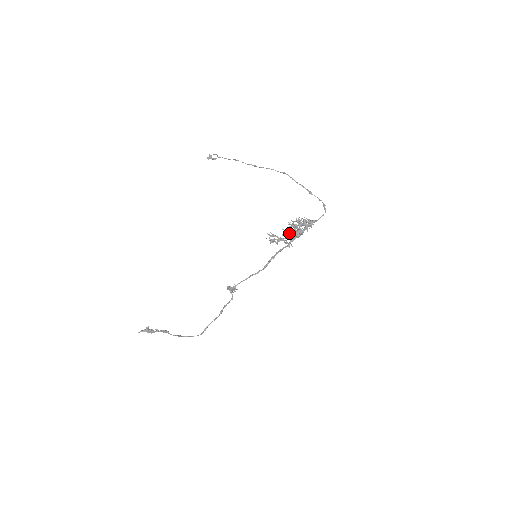
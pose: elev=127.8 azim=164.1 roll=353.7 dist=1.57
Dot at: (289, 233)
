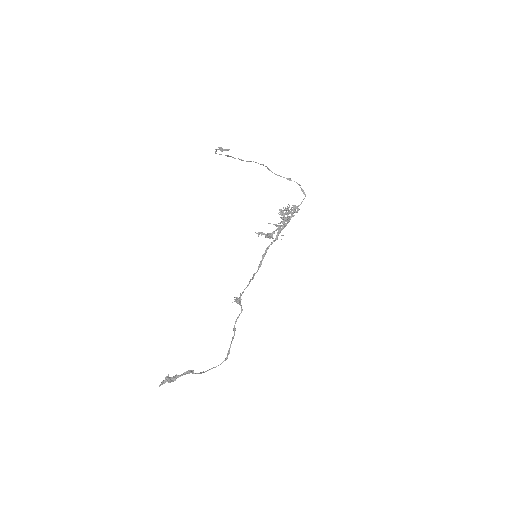
Dot at: (278, 225)
